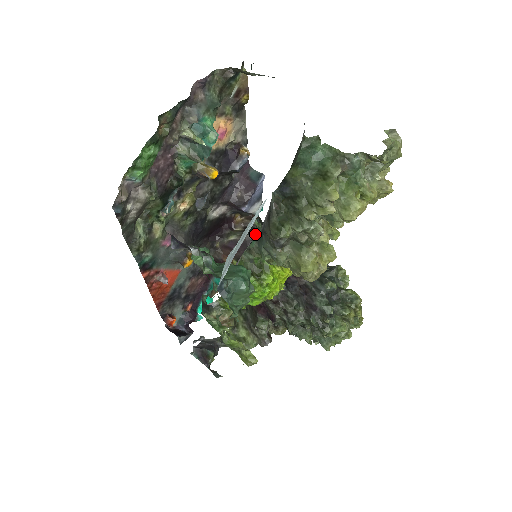
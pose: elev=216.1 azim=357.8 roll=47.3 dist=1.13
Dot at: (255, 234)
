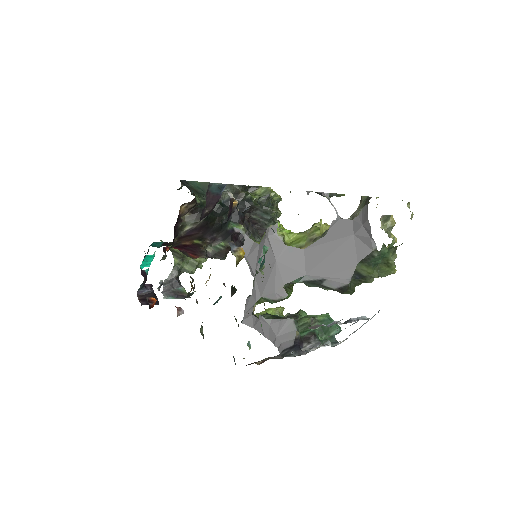
Dot at: occluded
